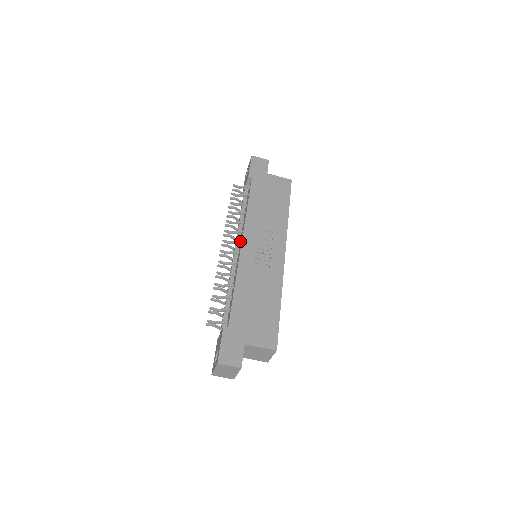
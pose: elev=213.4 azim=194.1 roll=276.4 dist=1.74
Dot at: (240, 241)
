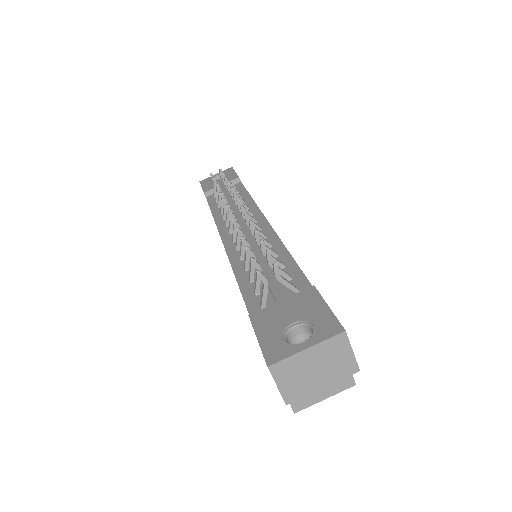
Dot at: (256, 219)
